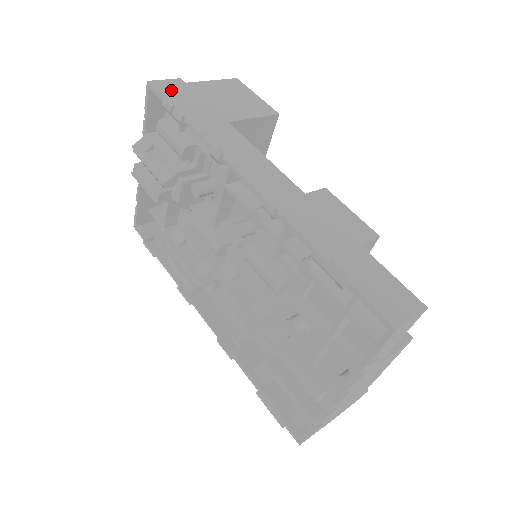
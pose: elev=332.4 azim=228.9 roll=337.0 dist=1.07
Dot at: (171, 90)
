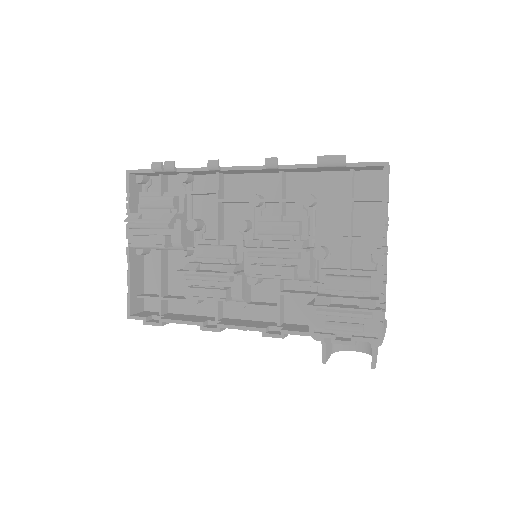
Dot at: occluded
